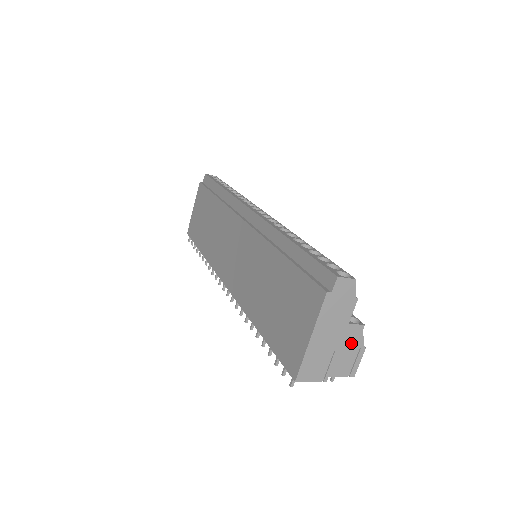
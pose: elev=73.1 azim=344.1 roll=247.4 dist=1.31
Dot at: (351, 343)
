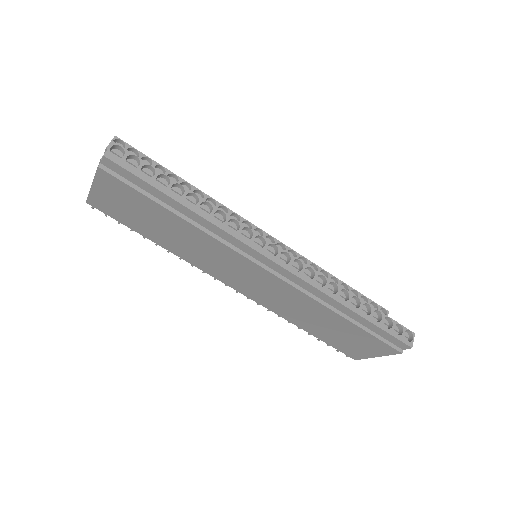
Dot at: occluded
